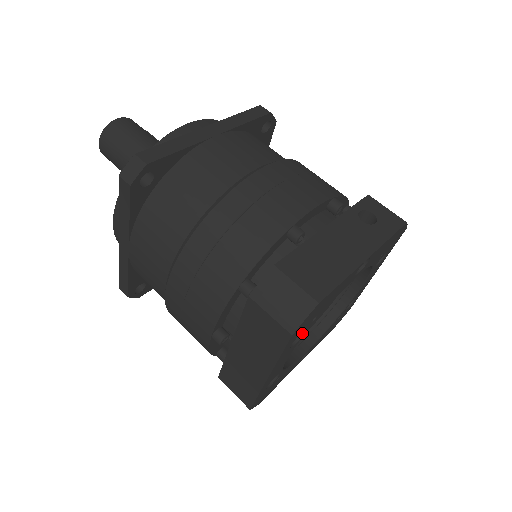
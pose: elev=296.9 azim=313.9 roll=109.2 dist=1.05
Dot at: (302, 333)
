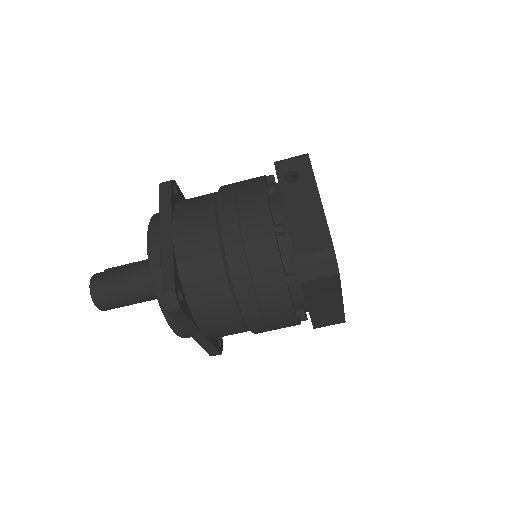
Dot at: occluded
